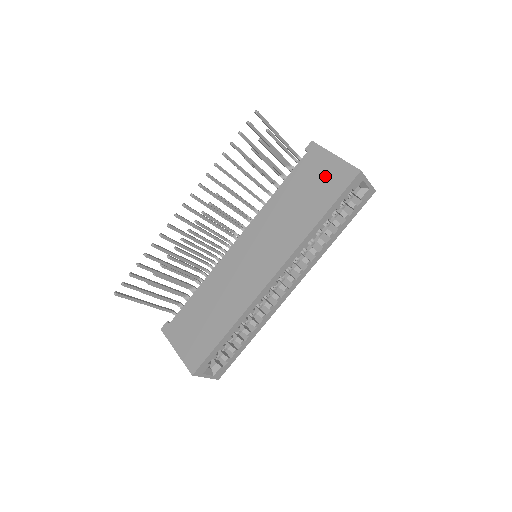
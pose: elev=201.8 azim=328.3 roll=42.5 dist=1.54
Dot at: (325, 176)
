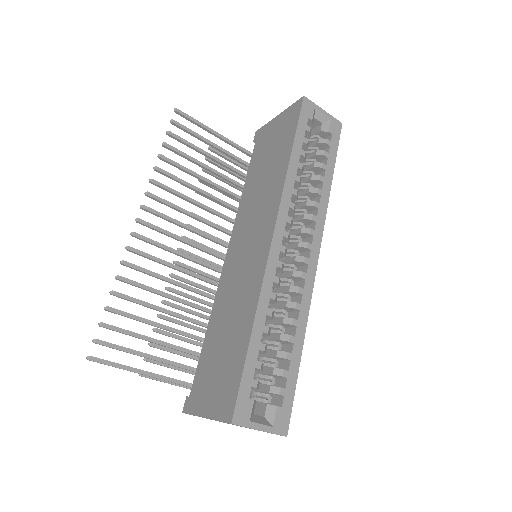
Dot at: (277, 132)
